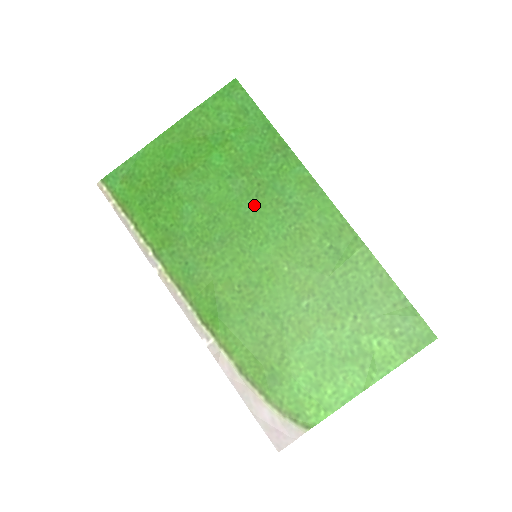
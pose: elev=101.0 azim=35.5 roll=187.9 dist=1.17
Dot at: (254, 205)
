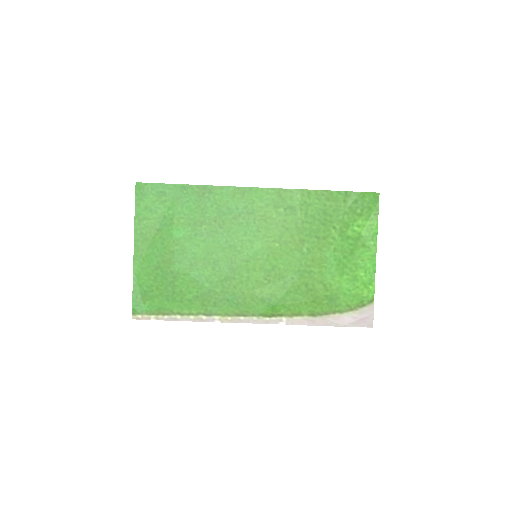
Dot at: (225, 234)
